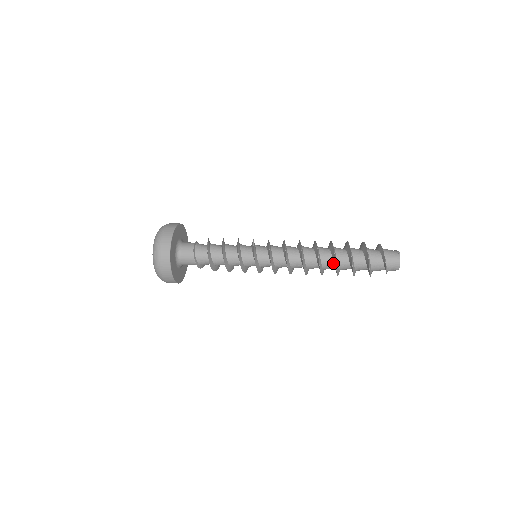
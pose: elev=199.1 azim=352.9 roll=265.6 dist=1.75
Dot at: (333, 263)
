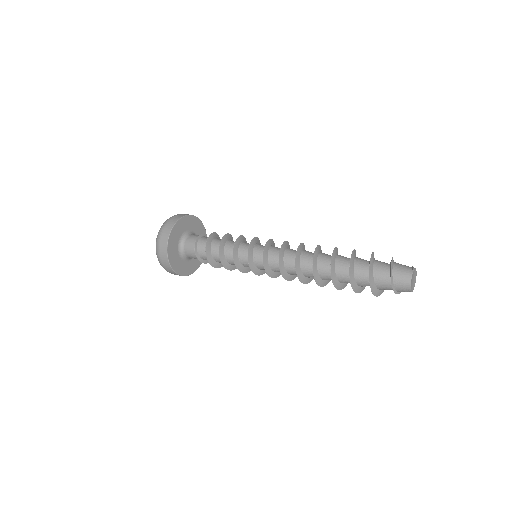
Dot at: occluded
